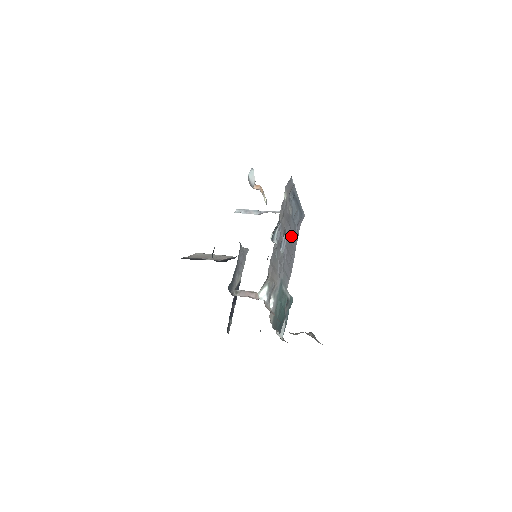
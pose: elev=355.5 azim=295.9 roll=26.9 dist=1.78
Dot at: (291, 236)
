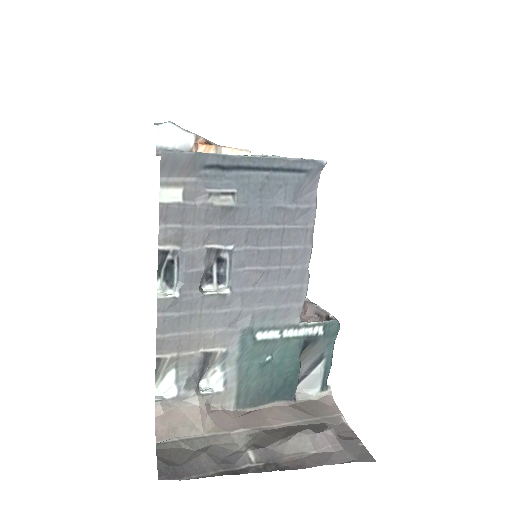
Dot at: (267, 234)
